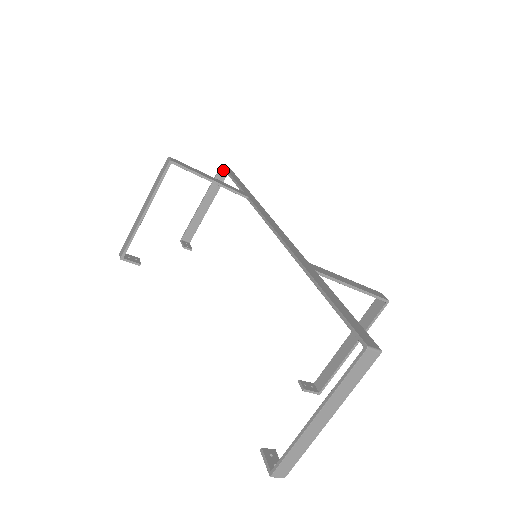
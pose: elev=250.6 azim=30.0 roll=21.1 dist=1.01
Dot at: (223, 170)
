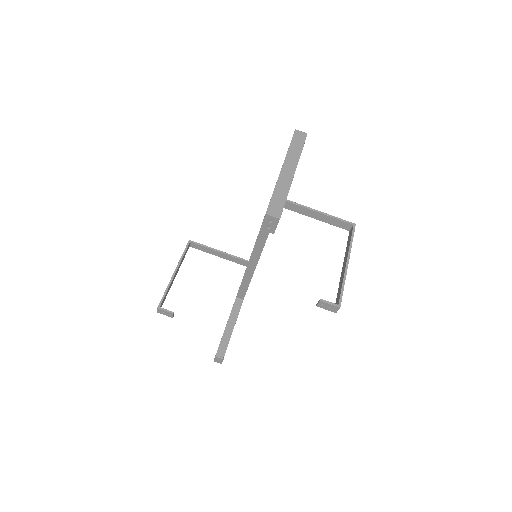
Dot at: (238, 300)
